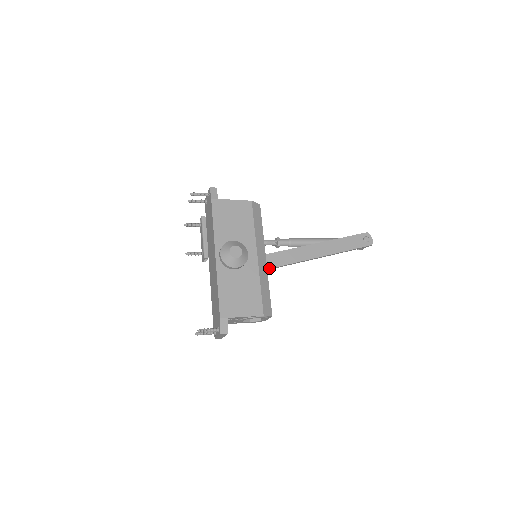
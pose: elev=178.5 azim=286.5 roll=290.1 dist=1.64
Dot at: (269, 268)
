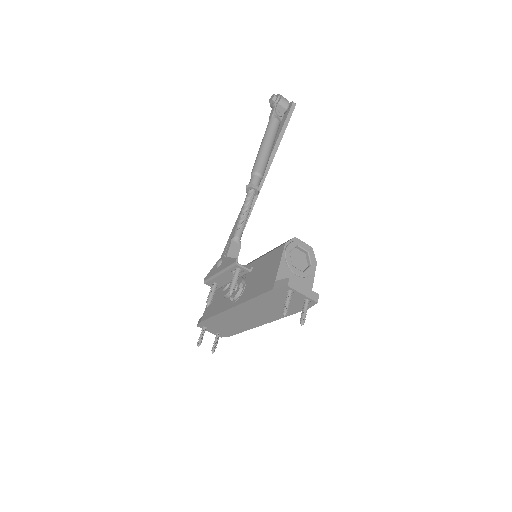
Dot at: occluded
